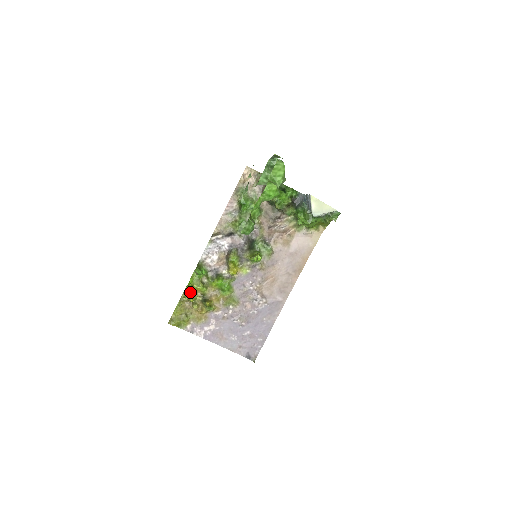
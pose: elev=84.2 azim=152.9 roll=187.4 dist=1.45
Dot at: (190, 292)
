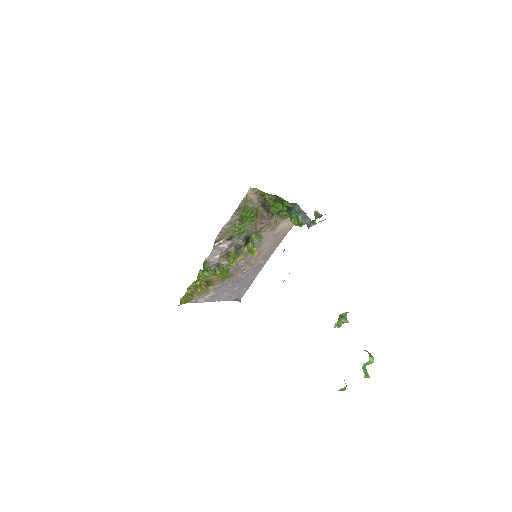
Dot at: (197, 284)
